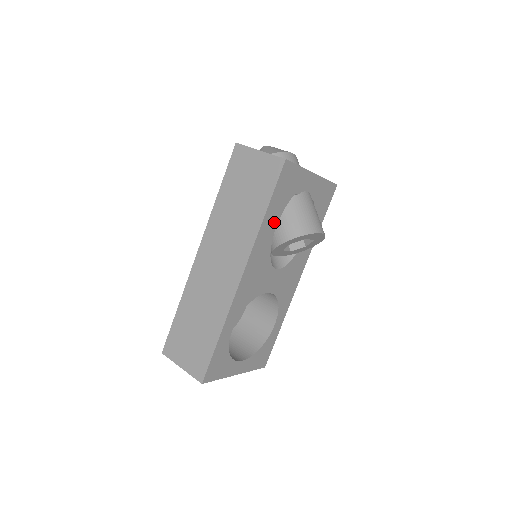
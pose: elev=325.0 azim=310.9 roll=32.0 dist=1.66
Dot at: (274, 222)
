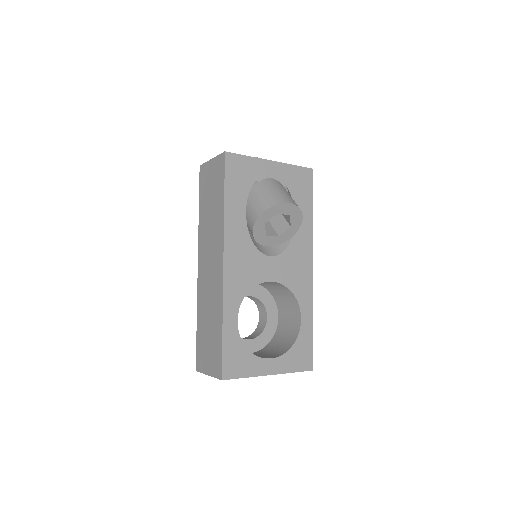
Dot at: (241, 209)
